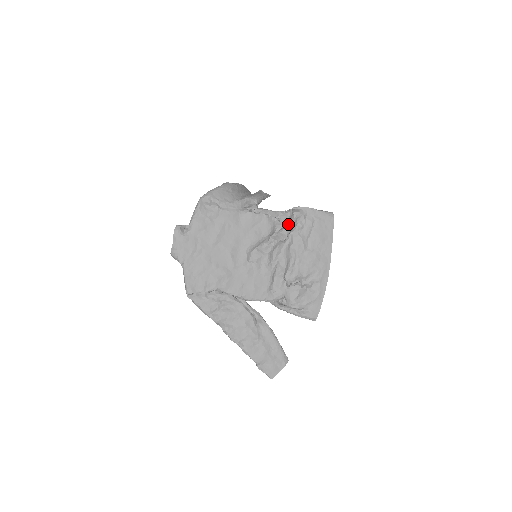
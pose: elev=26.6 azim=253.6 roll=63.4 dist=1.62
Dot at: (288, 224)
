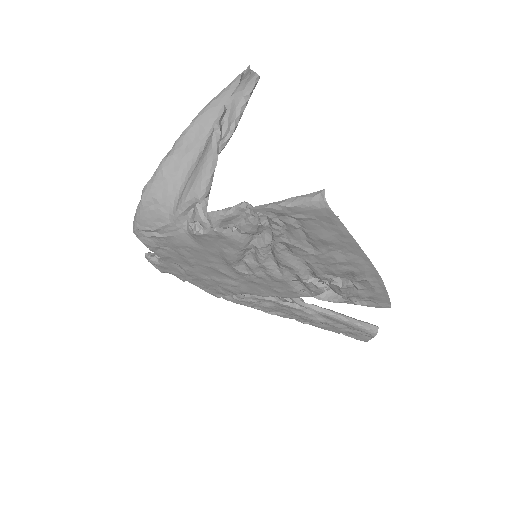
Dot at: (263, 223)
